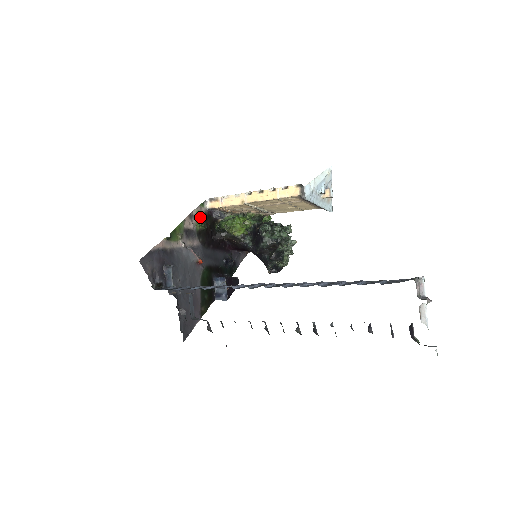
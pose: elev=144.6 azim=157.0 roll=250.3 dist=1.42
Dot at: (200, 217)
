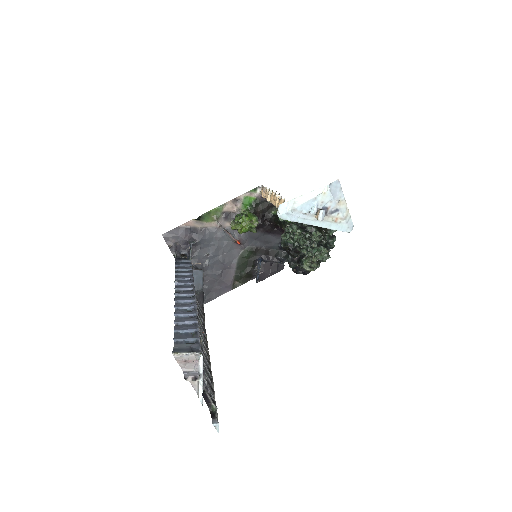
Dot at: (248, 202)
